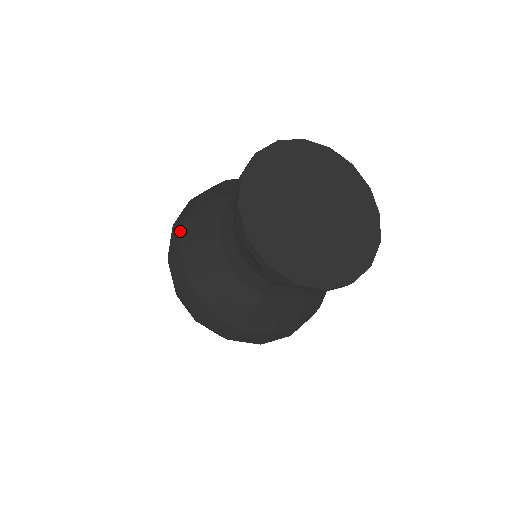
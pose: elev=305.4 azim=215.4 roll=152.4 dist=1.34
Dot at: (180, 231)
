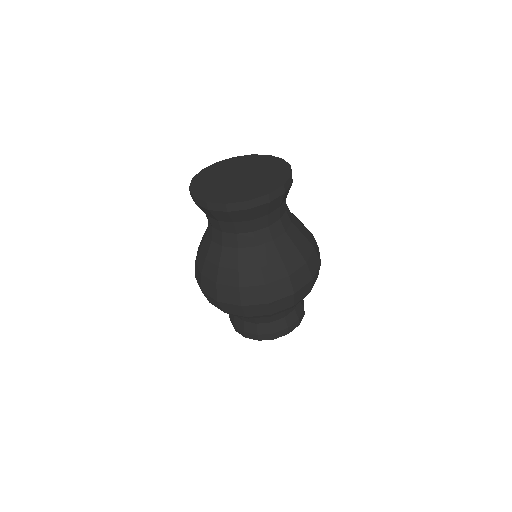
Dot at: occluded
